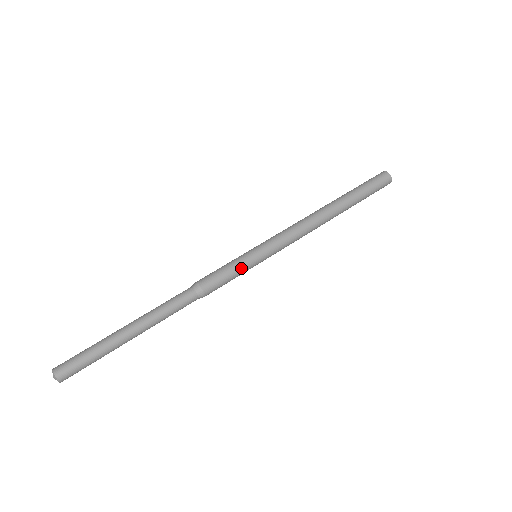
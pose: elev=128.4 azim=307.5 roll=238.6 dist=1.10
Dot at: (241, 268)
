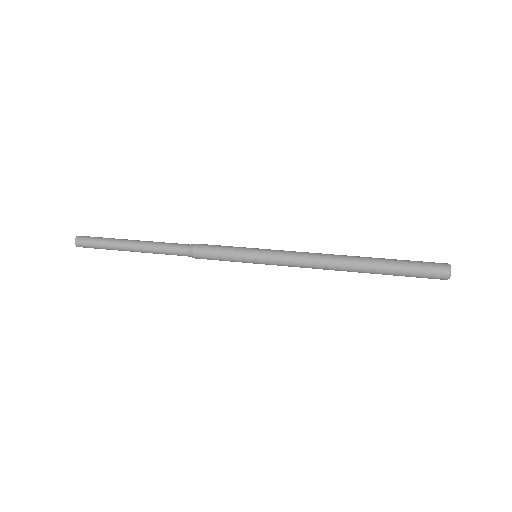
Dot at: (235, 247)
